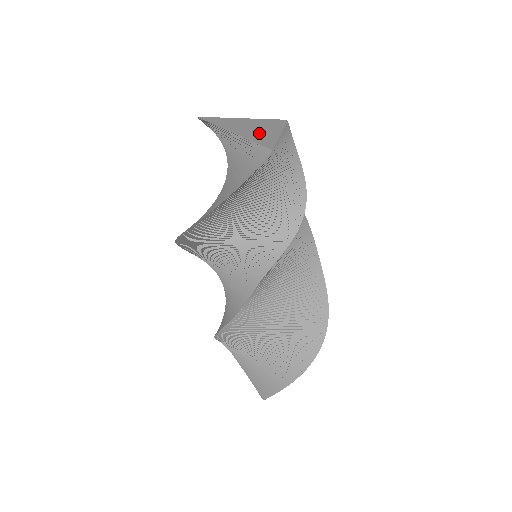
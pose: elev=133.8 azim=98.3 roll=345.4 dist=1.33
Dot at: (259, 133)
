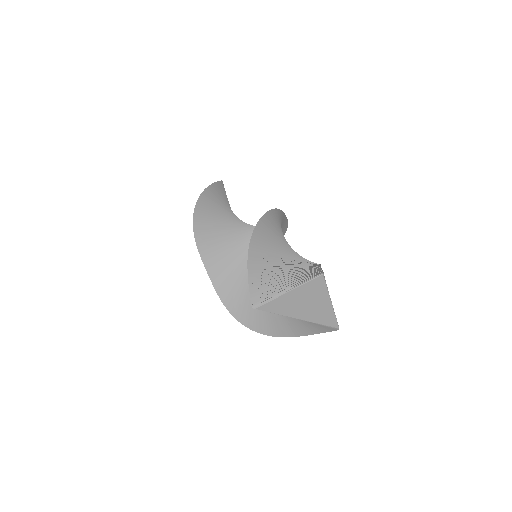
Dot at: (320, 311)
